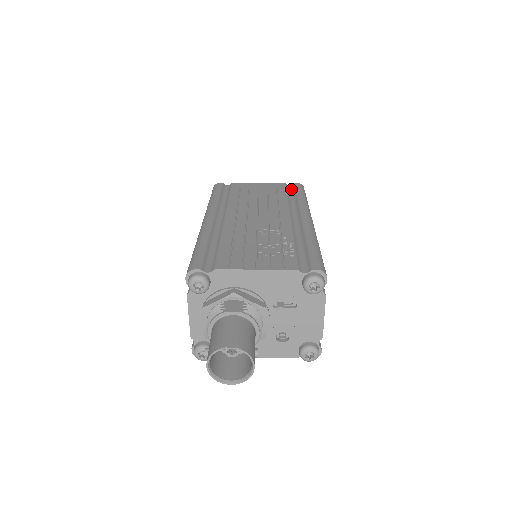
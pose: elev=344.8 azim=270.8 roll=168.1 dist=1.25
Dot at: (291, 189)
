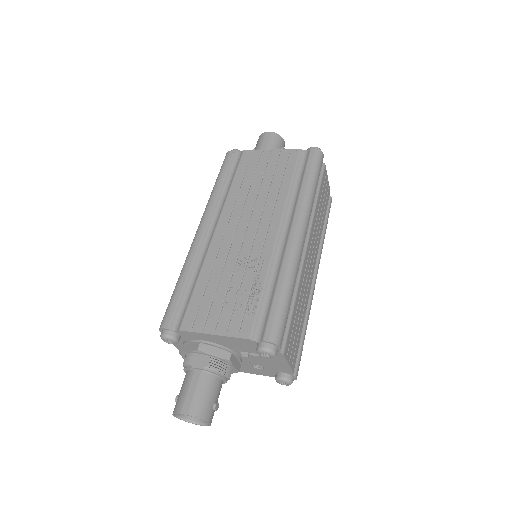
Dot at: (304, 161)
